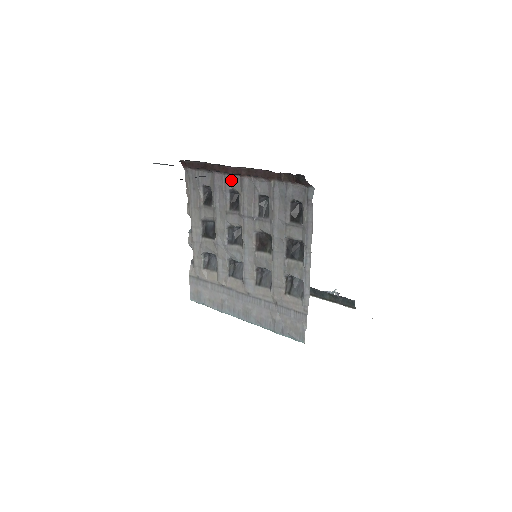
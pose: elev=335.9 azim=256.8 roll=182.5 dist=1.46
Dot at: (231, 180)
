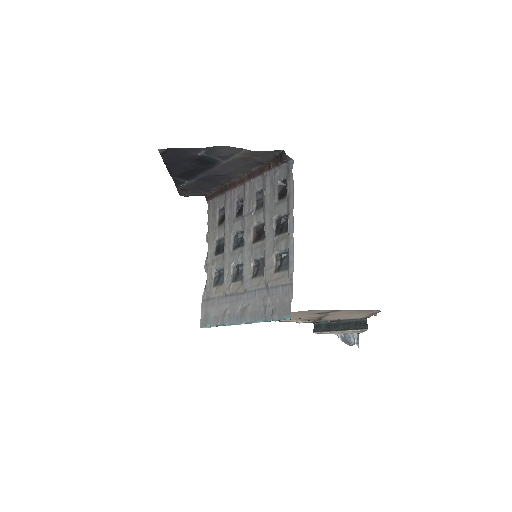
Dot at: (238, 192)
